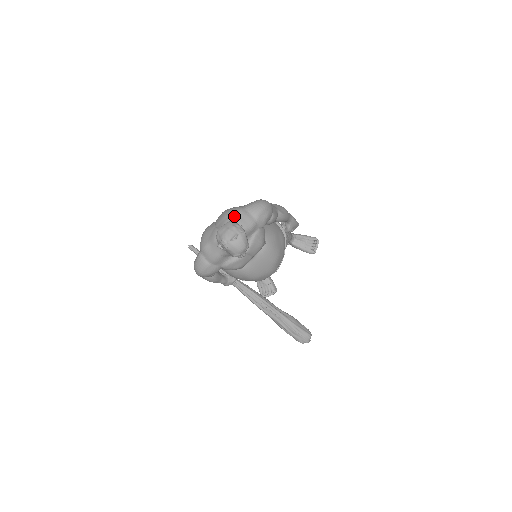
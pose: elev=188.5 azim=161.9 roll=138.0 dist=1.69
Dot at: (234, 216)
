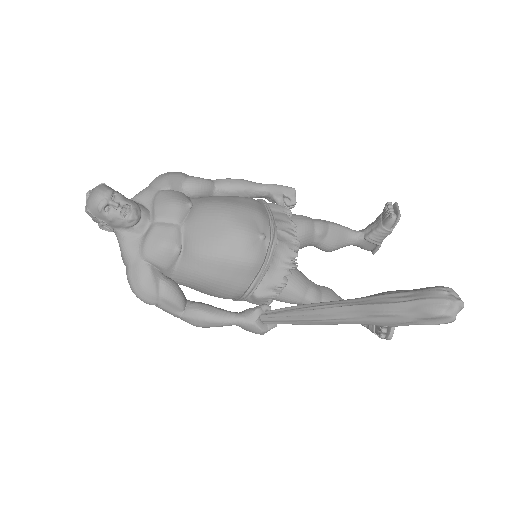
Dot at: occluded
